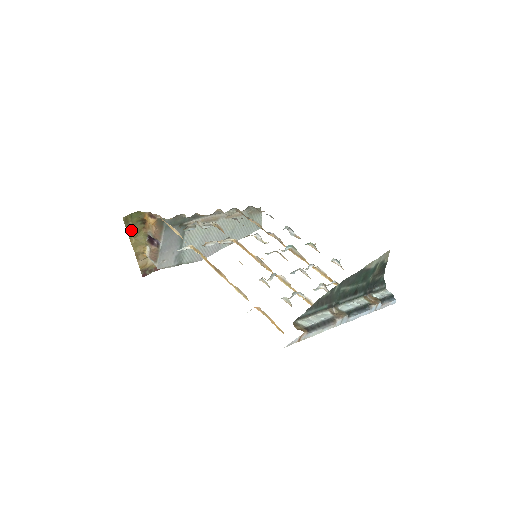
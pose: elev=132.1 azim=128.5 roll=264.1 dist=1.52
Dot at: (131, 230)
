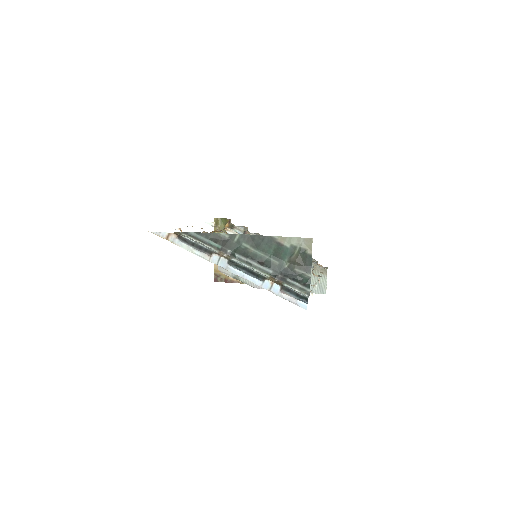
Dot at: (218, 232)
